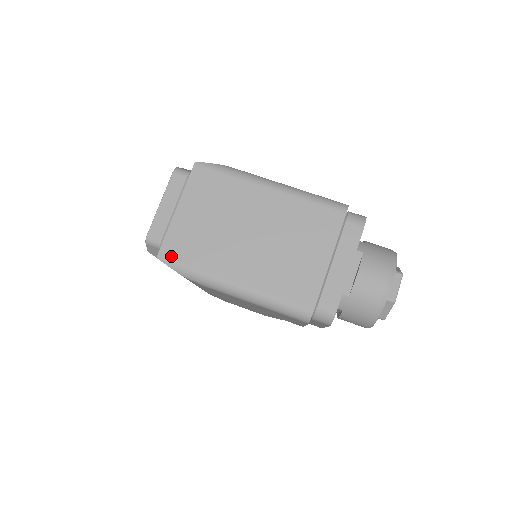
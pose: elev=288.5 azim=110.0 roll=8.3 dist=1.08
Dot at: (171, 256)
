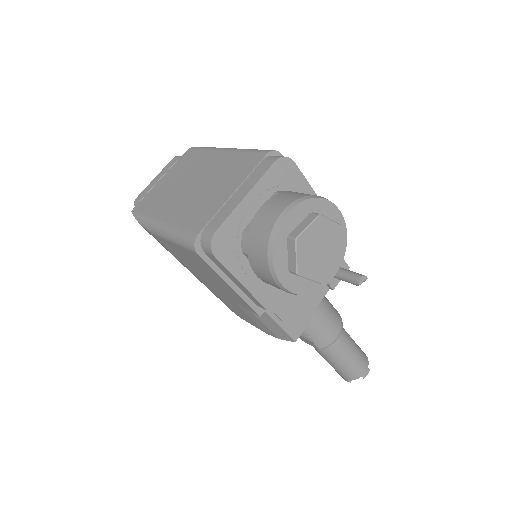
Dot at: (139, 209)
